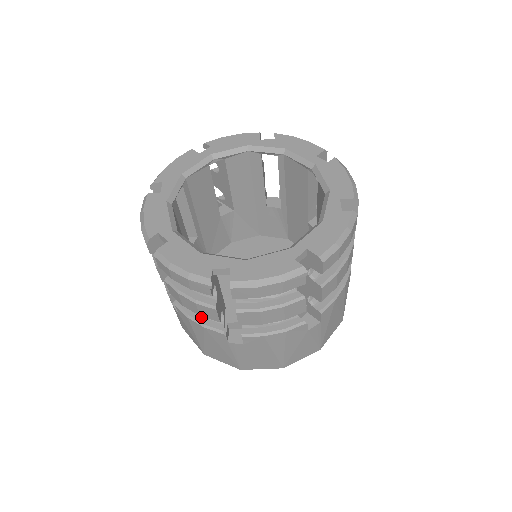
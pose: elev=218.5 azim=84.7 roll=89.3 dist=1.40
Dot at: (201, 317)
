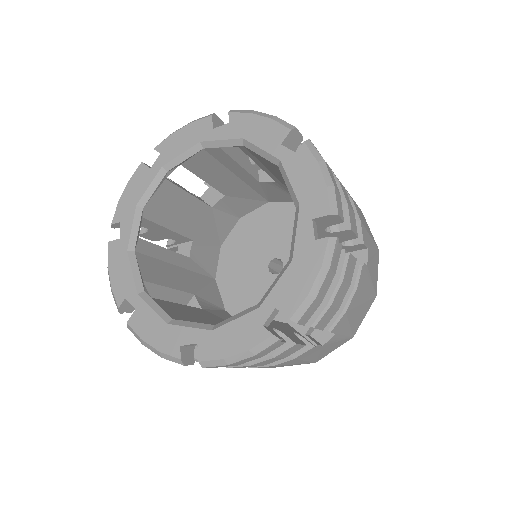
Dot at: occluded
